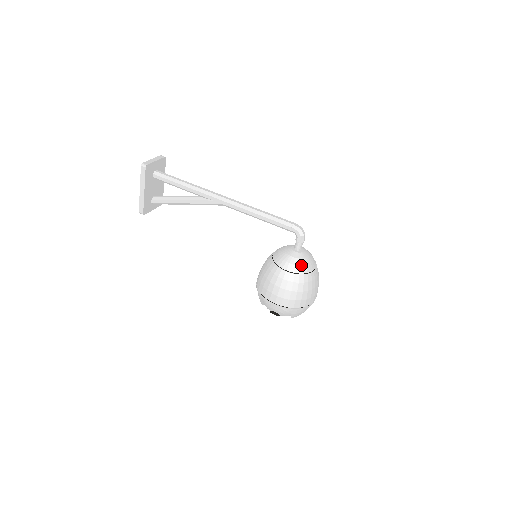
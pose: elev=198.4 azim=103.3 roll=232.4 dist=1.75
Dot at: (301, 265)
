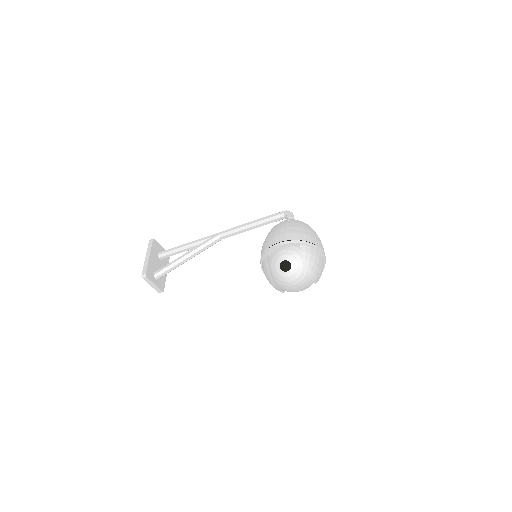
Dot at: occluded
